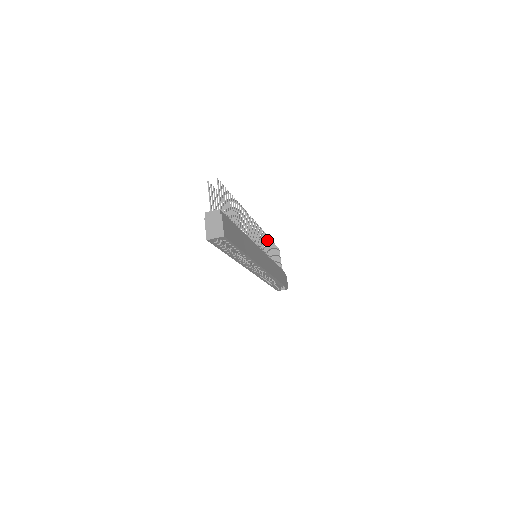
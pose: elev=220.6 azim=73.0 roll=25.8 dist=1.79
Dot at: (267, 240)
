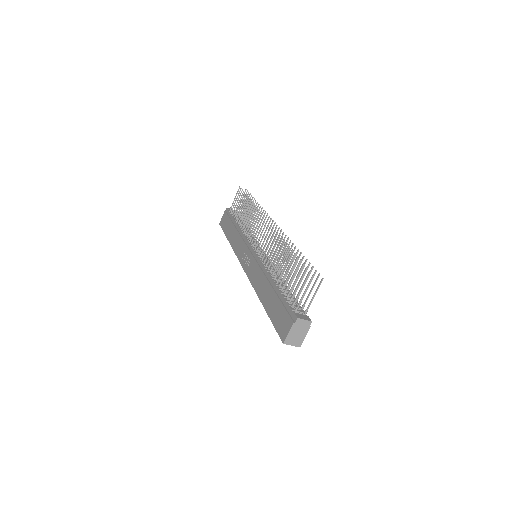
Dot at: (258, 211)
